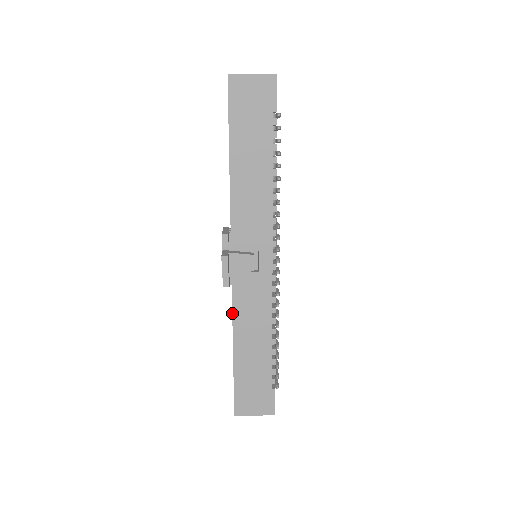
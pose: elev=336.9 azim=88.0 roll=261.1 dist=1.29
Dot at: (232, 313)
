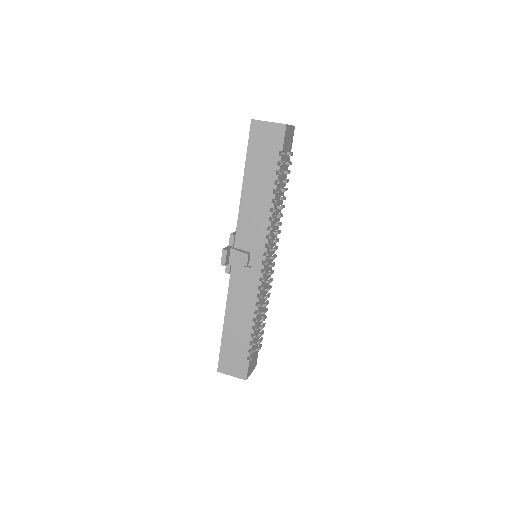
Dot at: (227, 294)
